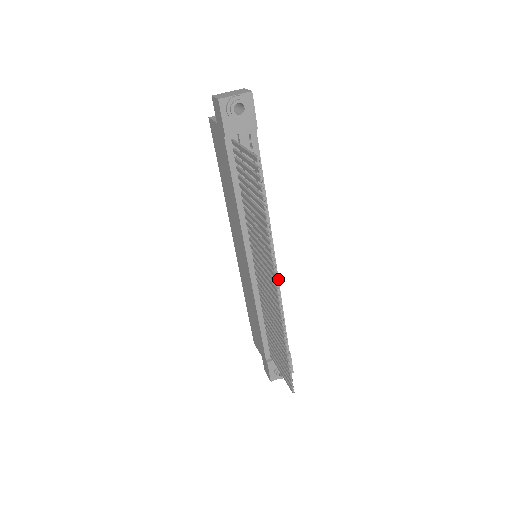
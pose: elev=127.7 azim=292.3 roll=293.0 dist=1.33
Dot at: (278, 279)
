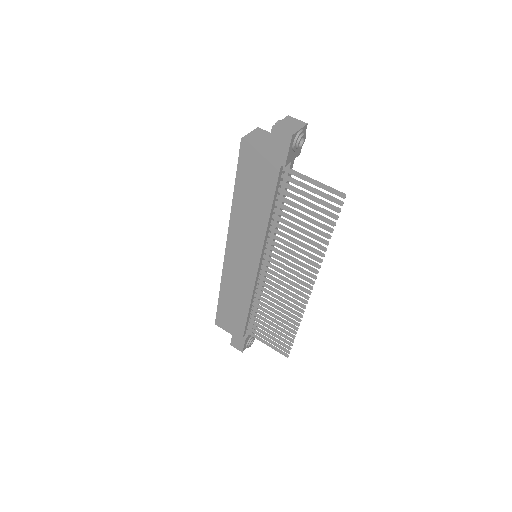
Dot at: occluded
